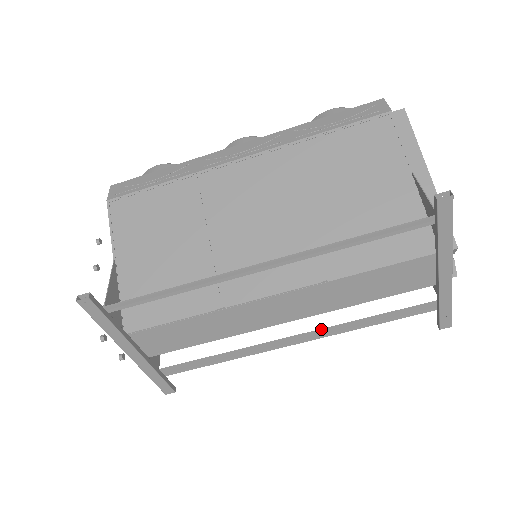
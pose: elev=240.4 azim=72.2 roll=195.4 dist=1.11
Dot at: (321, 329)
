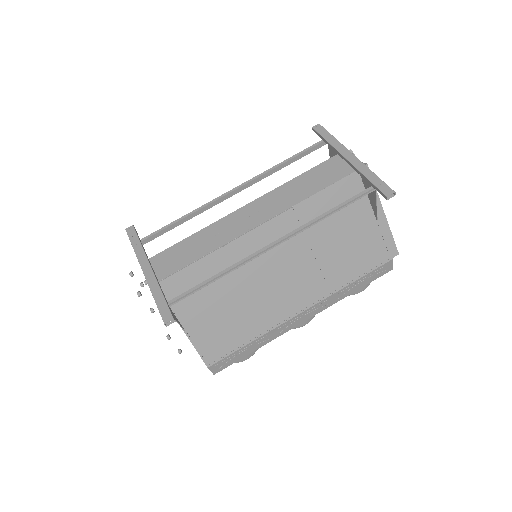
Dot at: (294, 234)
